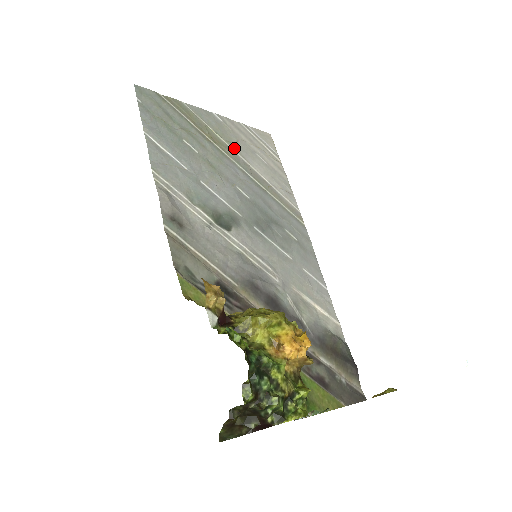
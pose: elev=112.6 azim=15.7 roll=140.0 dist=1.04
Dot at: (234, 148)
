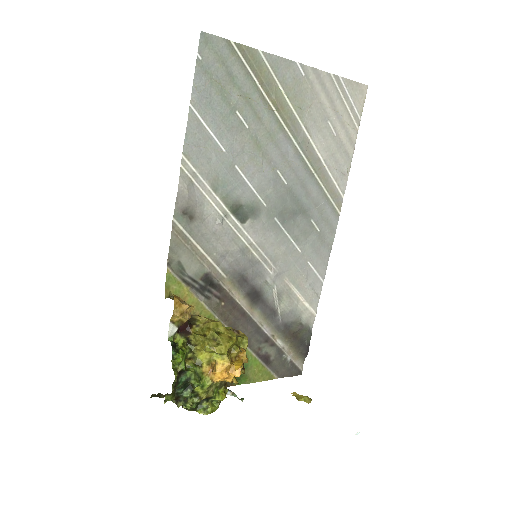
Dot at: (301, 116)
